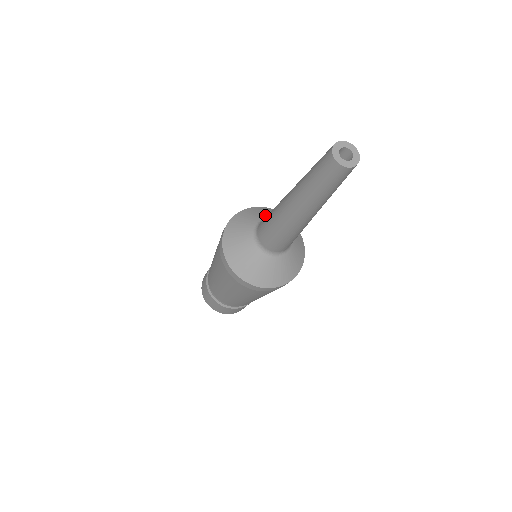
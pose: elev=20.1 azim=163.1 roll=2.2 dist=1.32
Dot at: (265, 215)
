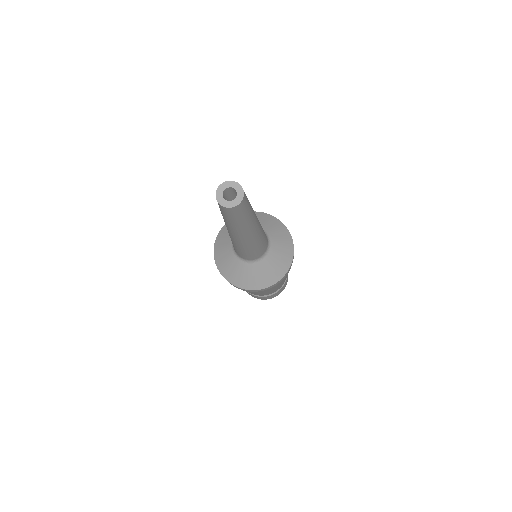
Dot at: occluded
